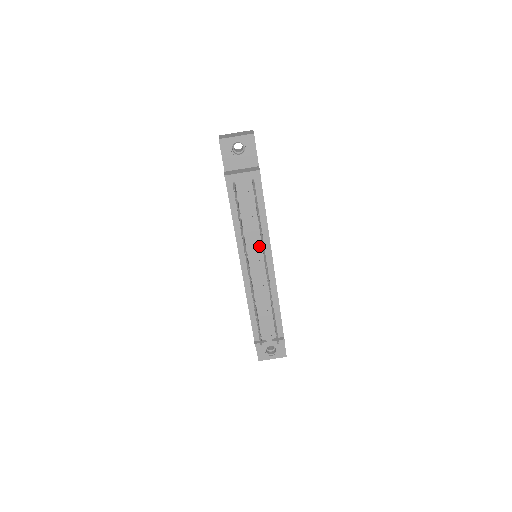
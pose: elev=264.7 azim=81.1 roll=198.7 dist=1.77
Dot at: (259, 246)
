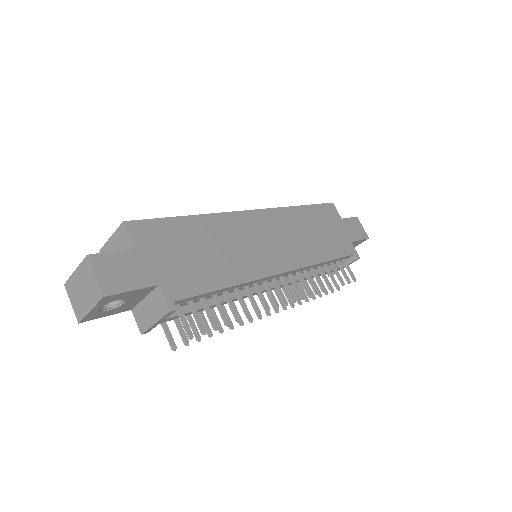
Dot at: occluded
